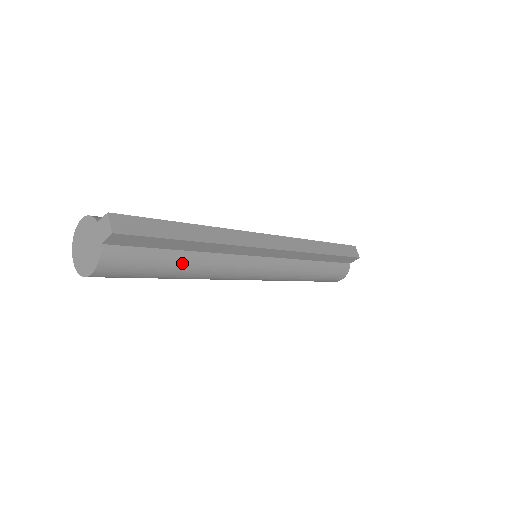
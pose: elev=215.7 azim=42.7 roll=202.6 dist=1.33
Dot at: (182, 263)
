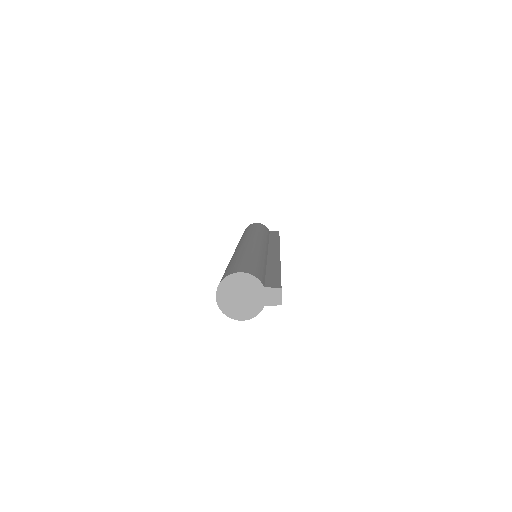
Dot at: occluded
